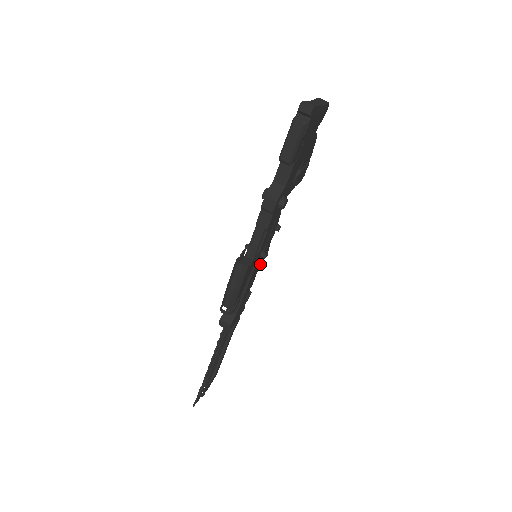
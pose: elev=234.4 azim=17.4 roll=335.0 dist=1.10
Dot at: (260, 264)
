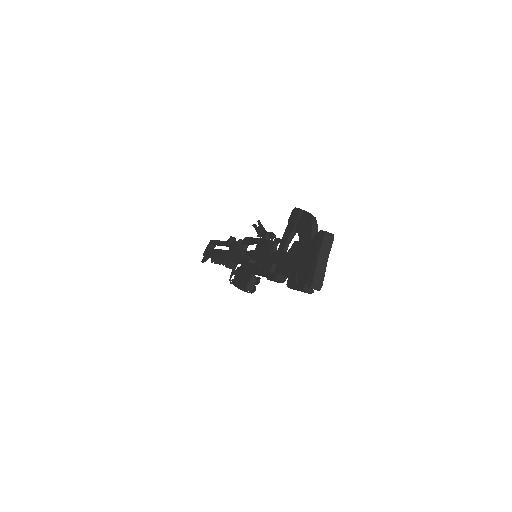
Dot at: occluded
